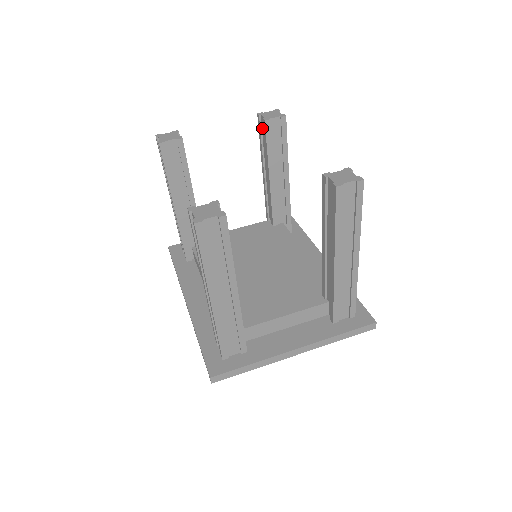
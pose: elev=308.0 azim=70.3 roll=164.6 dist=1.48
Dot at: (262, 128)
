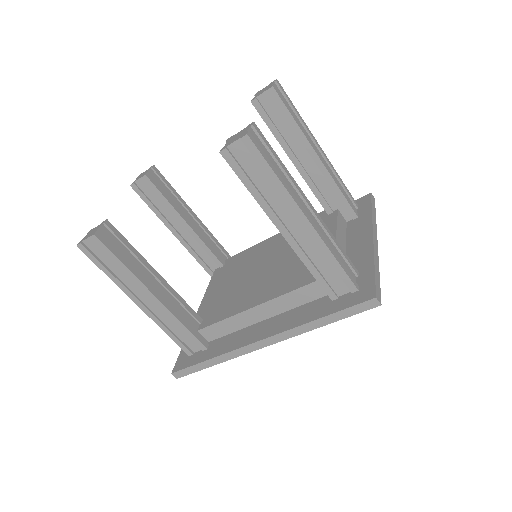
Dot at: (144, 192)
